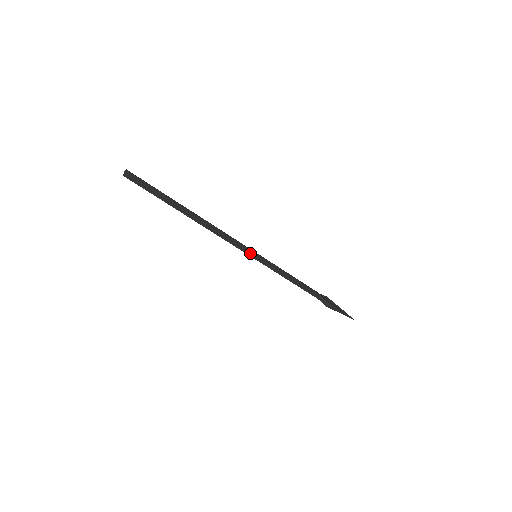
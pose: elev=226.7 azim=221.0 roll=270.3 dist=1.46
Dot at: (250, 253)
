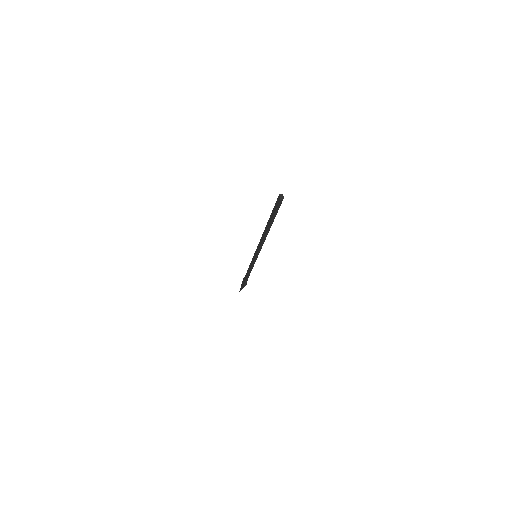
Dot at: occluded
